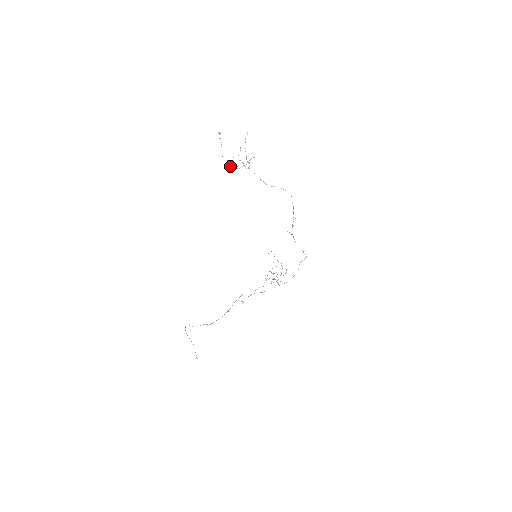
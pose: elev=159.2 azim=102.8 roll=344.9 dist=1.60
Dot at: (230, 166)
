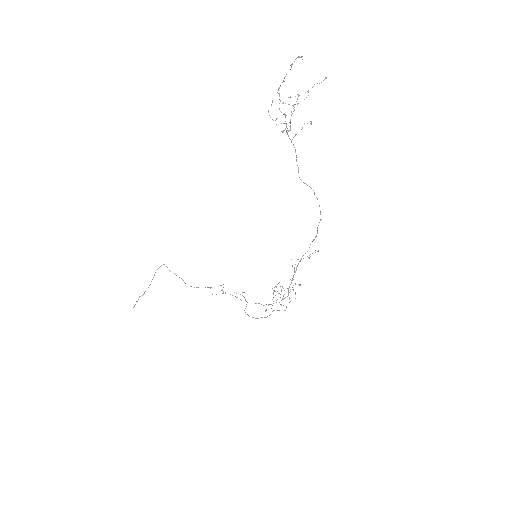
Dot at: occluded
